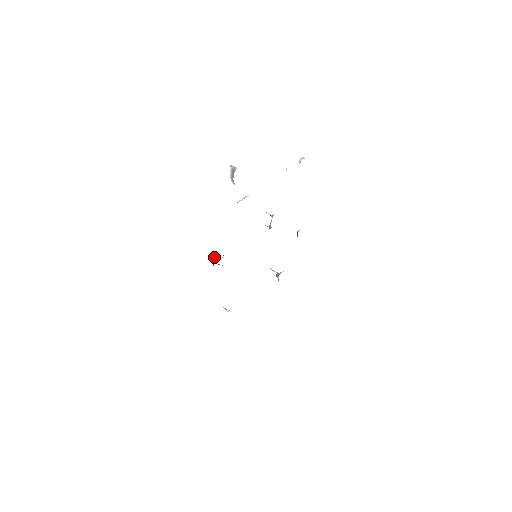
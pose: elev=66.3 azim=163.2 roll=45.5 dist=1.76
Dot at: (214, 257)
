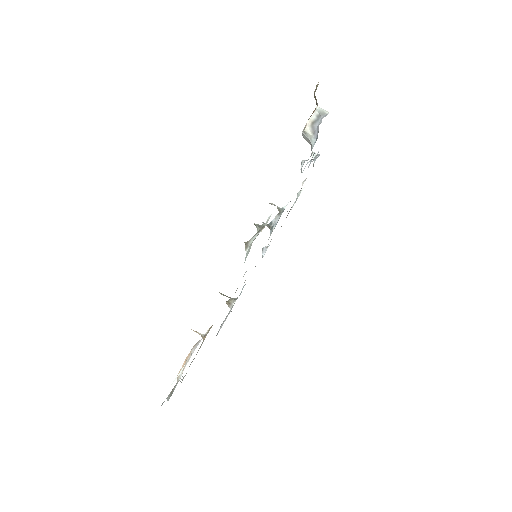
Dot at: (258, 228)
